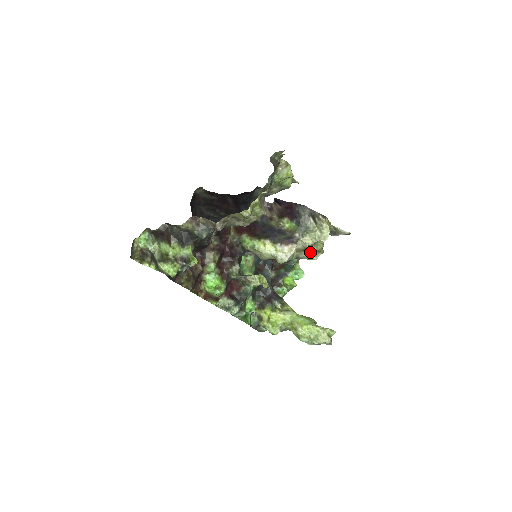
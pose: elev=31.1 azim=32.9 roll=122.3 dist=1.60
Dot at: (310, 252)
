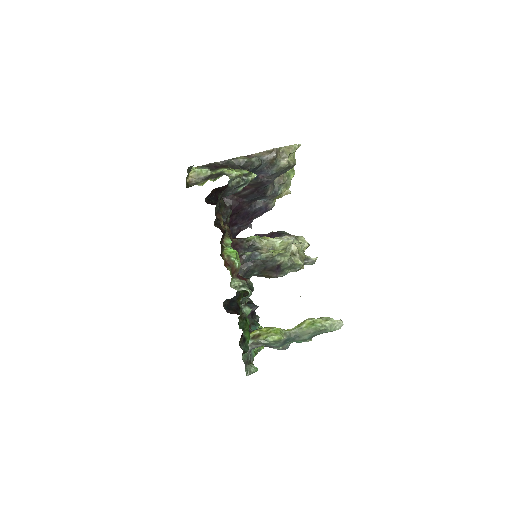
Dot at: (299, 256)
